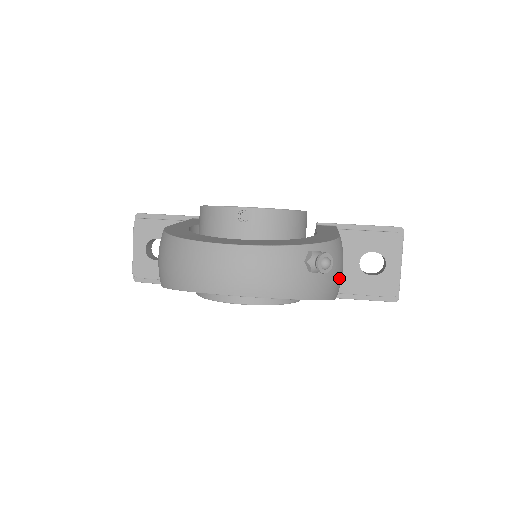
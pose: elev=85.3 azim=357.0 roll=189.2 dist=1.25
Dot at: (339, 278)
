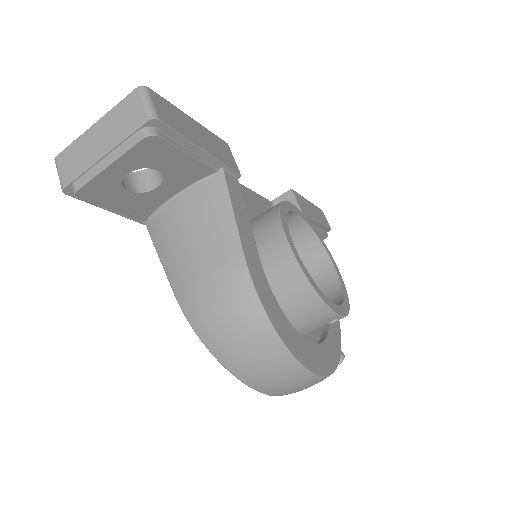
Dot at: occluded
